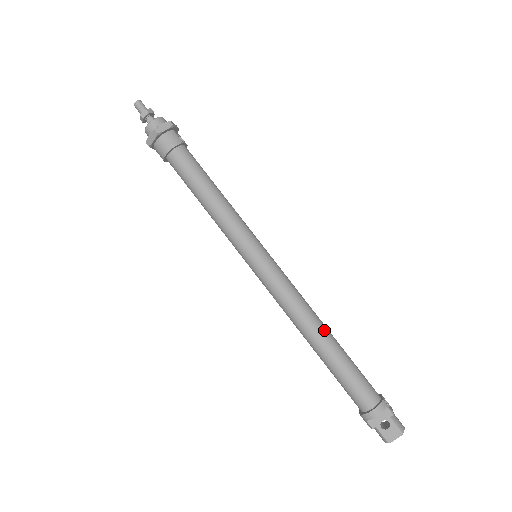
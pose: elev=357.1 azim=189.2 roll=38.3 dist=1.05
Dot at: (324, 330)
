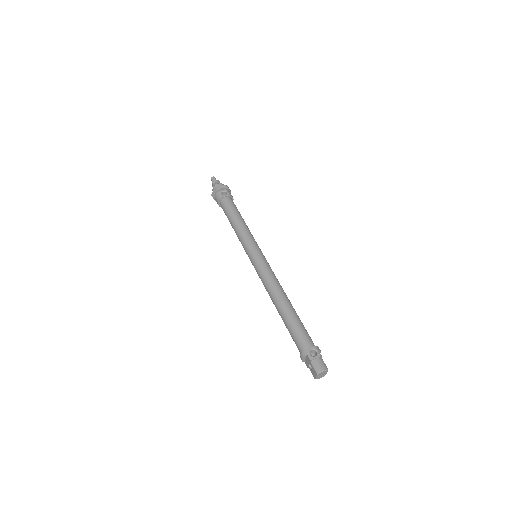
Dot at: (279, 301)
